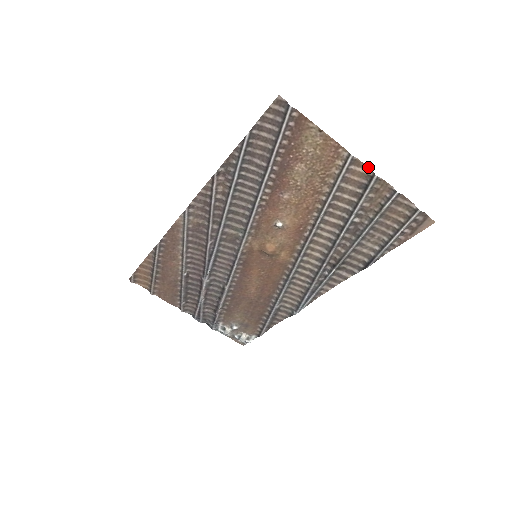
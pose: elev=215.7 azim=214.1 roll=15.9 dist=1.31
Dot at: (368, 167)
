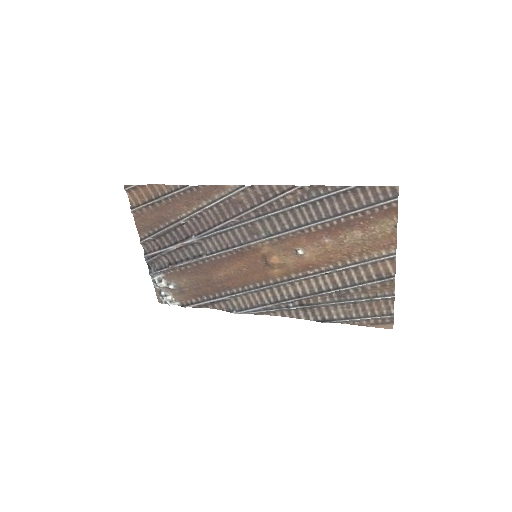
Dot at: occluded
